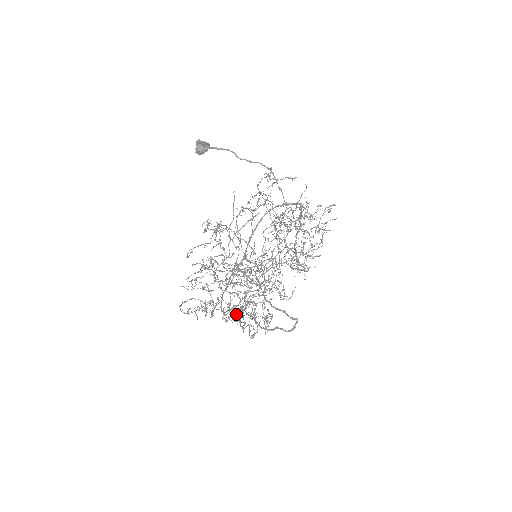
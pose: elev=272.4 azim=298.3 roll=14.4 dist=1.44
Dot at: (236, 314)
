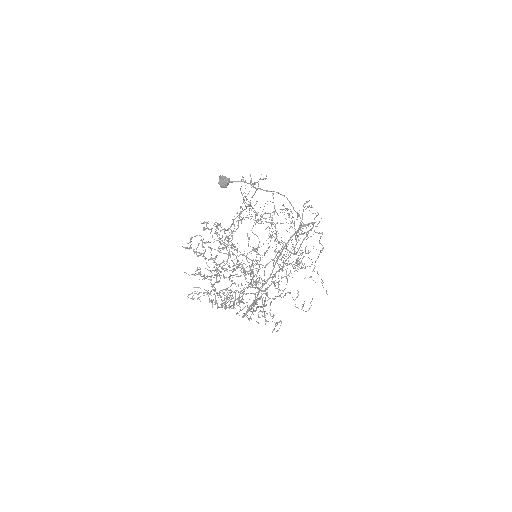
Dot at: occluded
